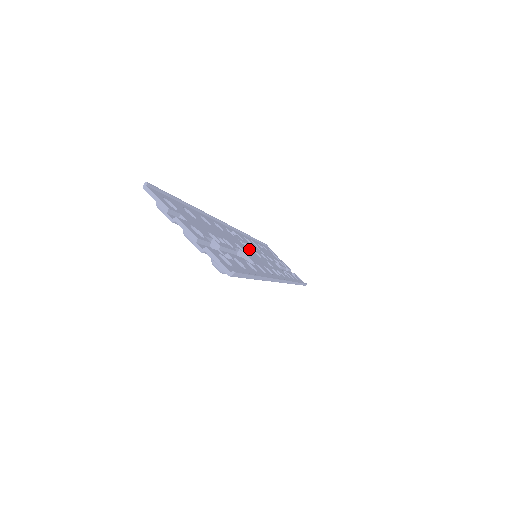
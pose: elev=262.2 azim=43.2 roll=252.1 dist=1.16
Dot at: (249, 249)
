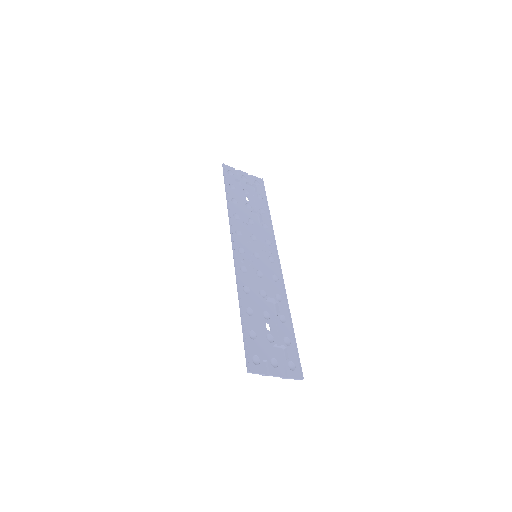
Dot at: (256, 267)
